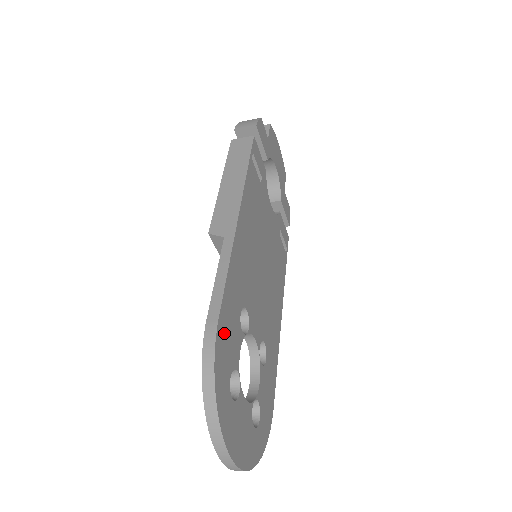
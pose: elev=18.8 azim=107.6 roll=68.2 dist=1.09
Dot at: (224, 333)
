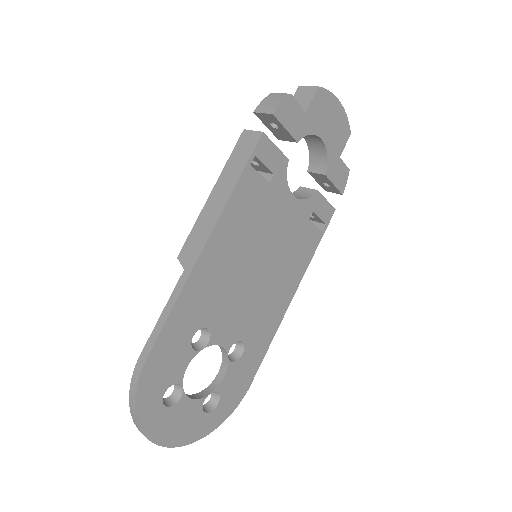
Dot at: (157, 365)
